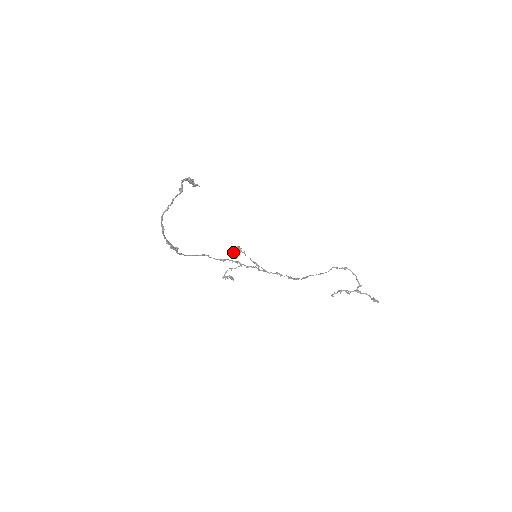
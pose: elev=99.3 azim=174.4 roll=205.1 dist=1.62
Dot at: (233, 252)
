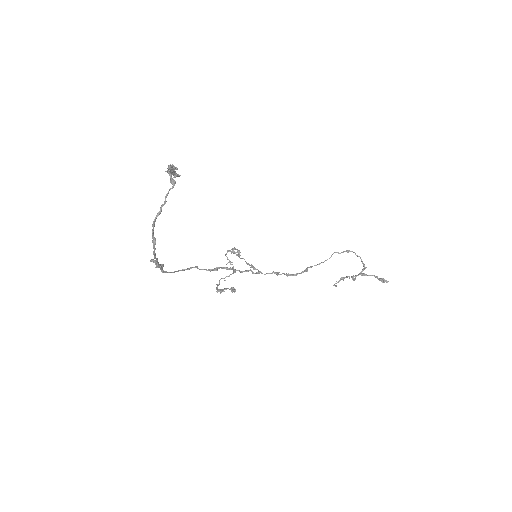
Dot at: occluded
